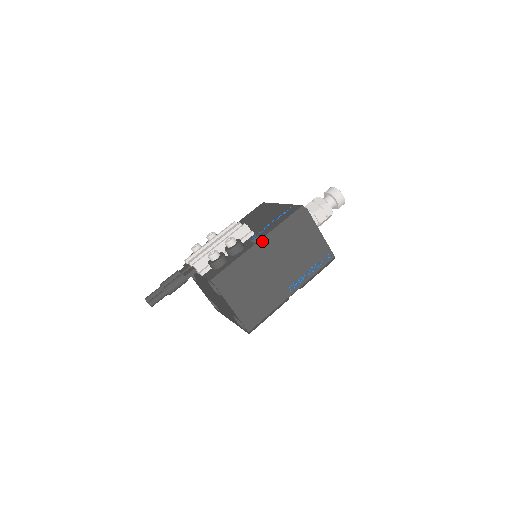
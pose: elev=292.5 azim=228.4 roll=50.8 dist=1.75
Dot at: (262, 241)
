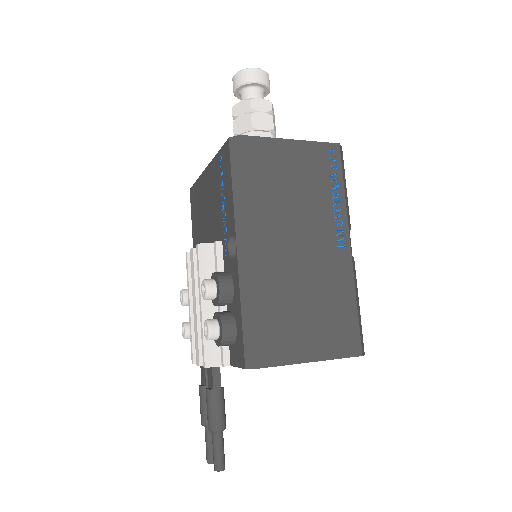
Dot at: (240, 243)
